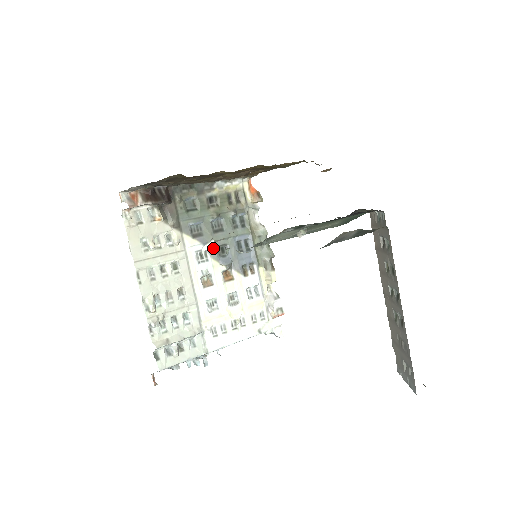
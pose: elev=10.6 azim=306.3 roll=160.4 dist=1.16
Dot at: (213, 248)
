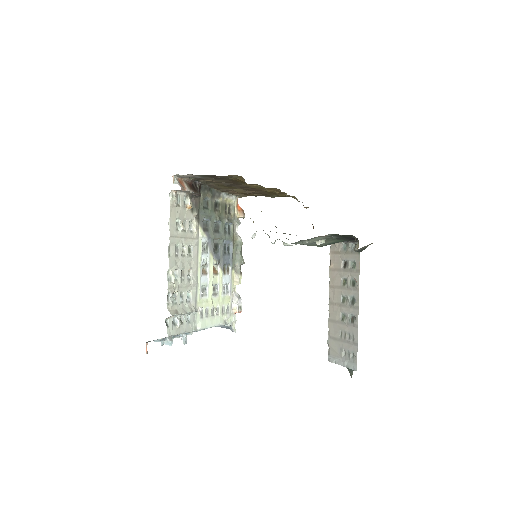
Dot at: (212, 244)
